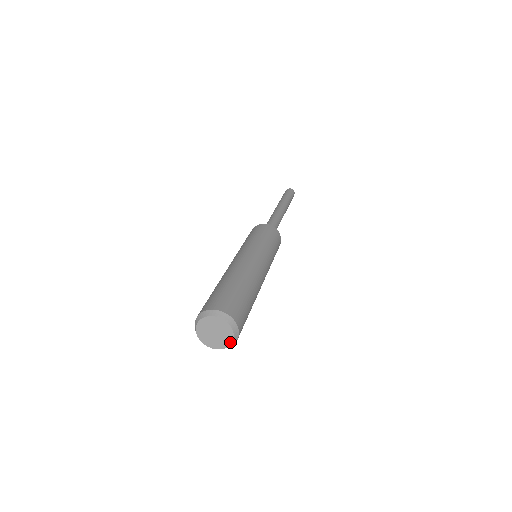
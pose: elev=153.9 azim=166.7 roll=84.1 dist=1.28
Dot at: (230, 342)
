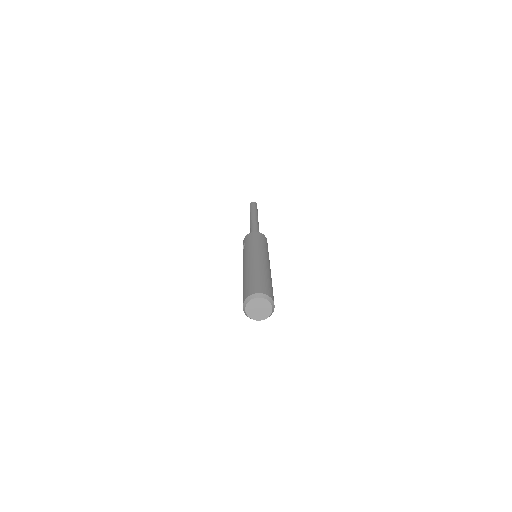
Dot at: (268, 316)
